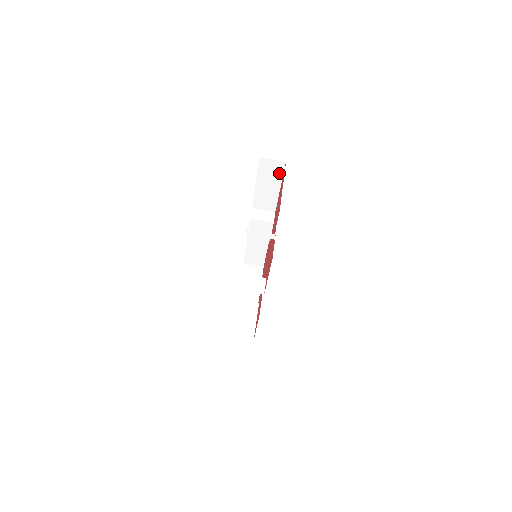
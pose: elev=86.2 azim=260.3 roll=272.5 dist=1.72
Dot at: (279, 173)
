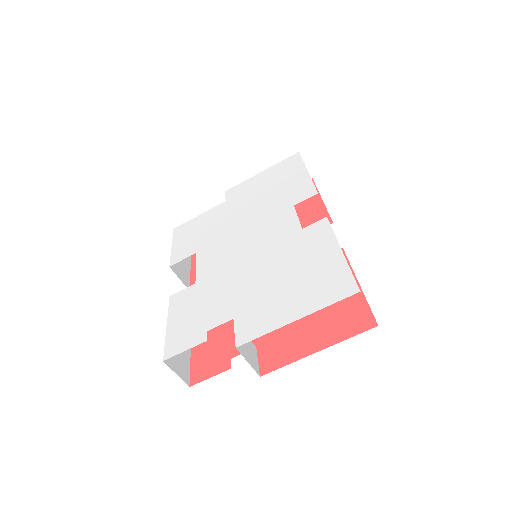
Dot at: occluded
